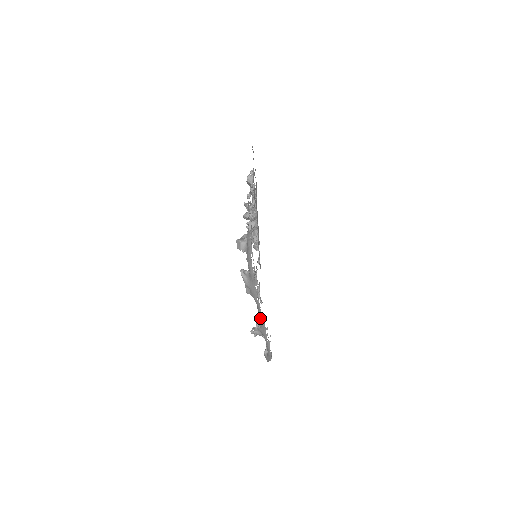
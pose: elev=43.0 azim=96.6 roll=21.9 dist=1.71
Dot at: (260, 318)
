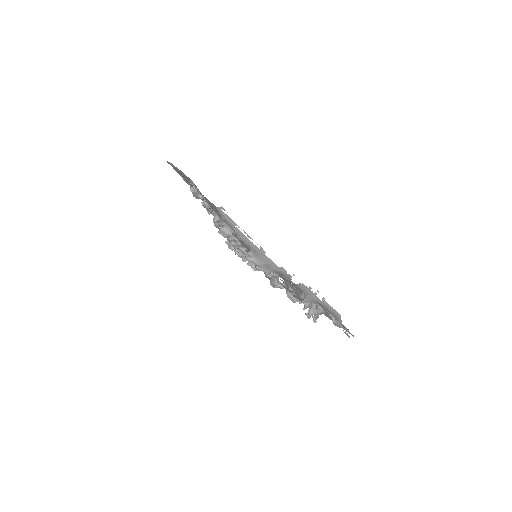
Dot at: (296, 285)
